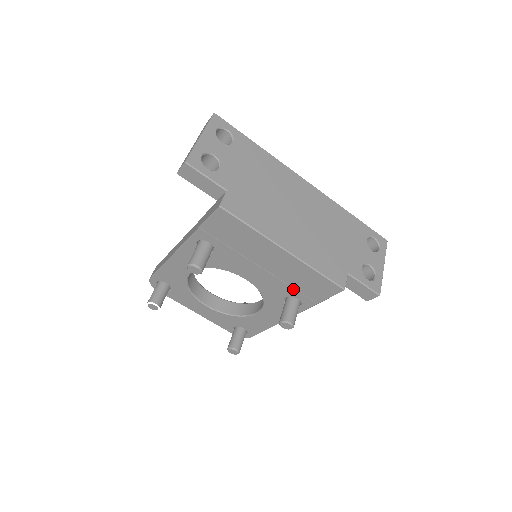
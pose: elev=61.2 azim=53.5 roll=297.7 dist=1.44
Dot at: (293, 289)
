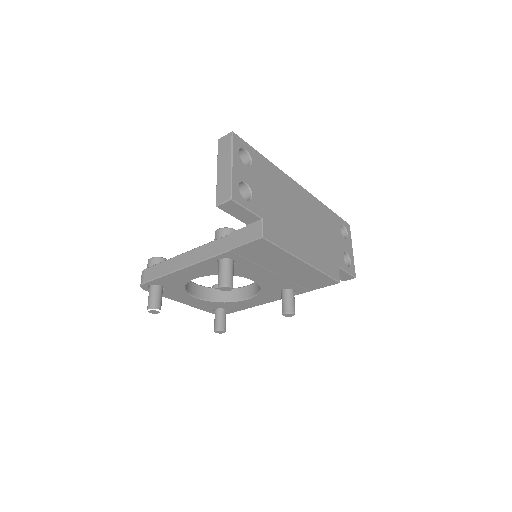
Dot at: (294, 284)
